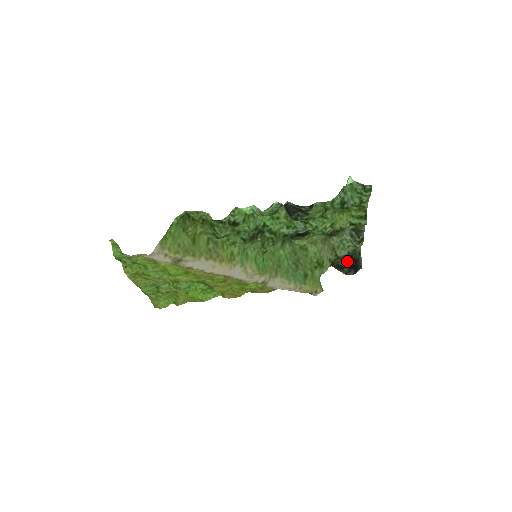
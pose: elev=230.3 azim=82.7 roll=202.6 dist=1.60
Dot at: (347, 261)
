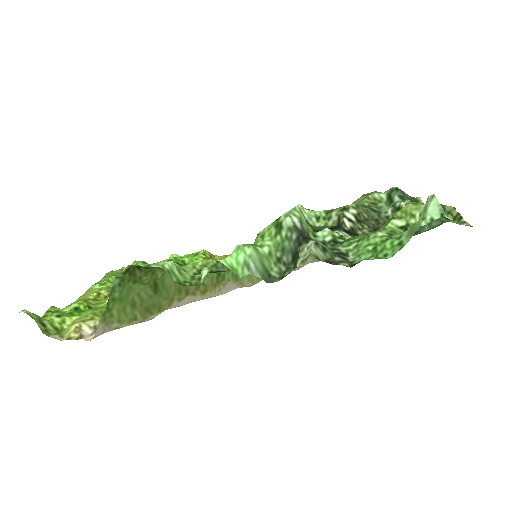
Dot at: occluded
